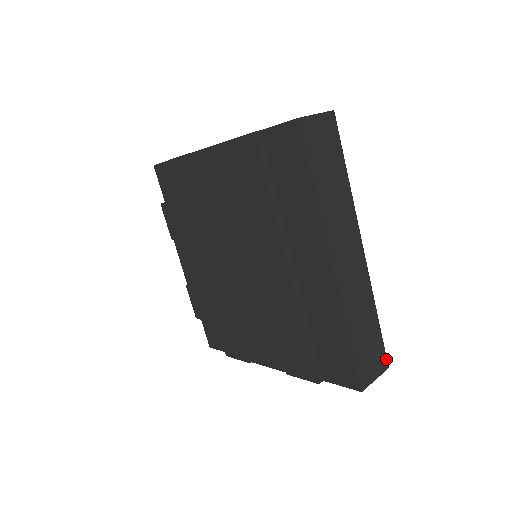
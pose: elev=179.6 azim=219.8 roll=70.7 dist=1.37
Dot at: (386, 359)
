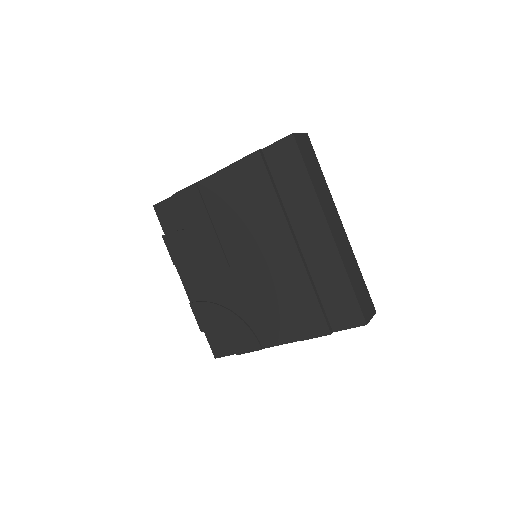
Dot at: (373, 305)
